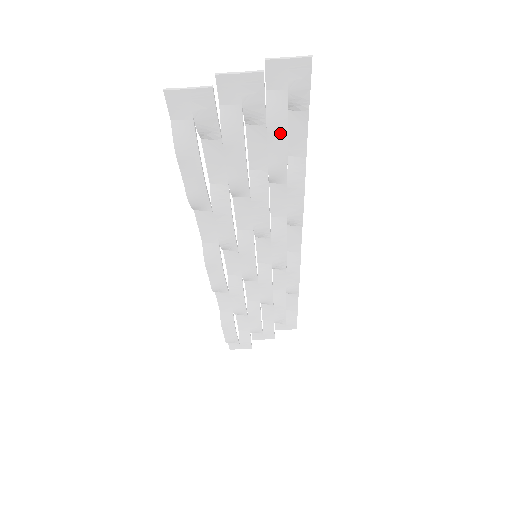
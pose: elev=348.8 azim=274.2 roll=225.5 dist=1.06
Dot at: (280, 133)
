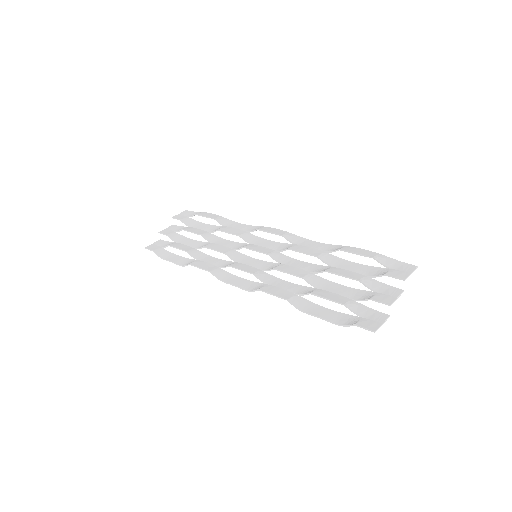
Dot at: (363, 269)
